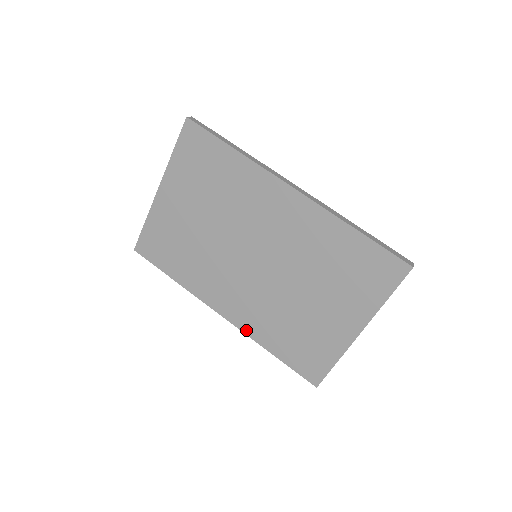
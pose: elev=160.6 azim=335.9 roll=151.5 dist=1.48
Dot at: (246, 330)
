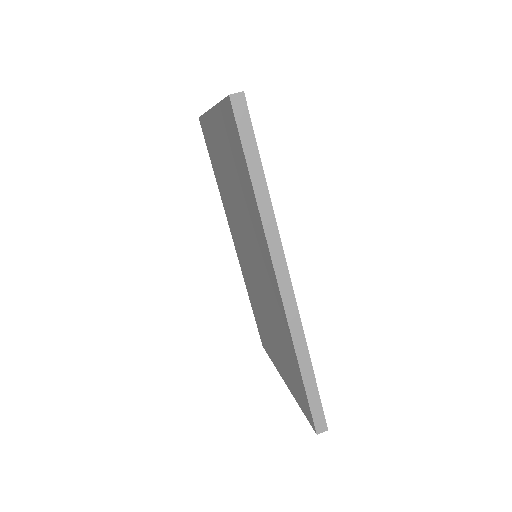
Dot at: (242, 270)
